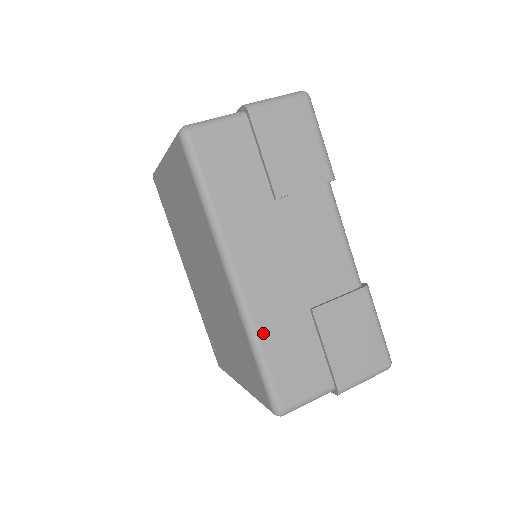
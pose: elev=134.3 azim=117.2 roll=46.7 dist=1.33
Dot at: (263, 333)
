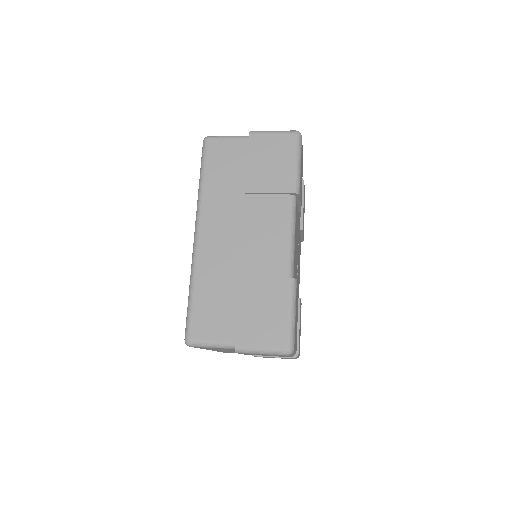
Dot at: (199, 278)
